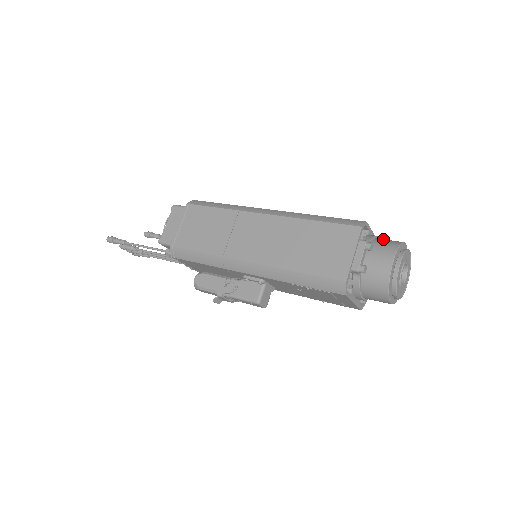
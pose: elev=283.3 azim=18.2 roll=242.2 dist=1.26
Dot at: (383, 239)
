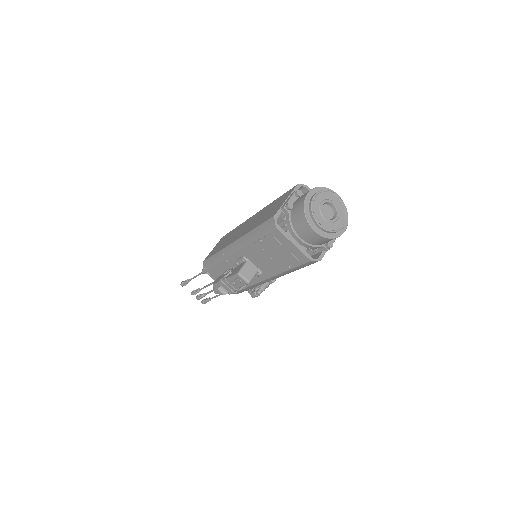
Dot at: occluded
